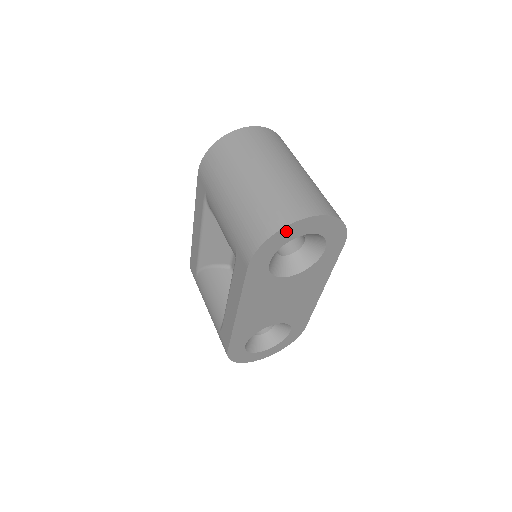
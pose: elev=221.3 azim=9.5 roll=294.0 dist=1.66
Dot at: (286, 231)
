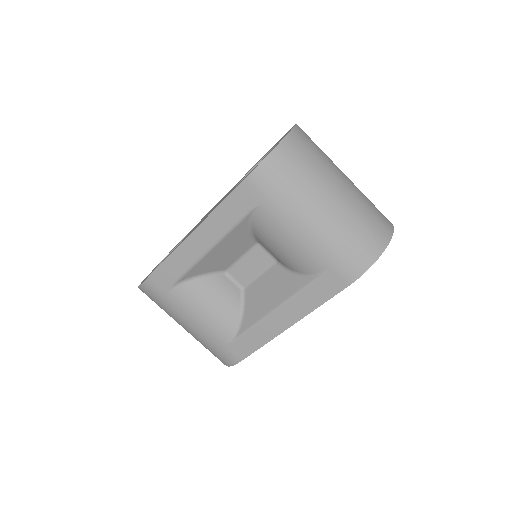
Dot at: occluded
